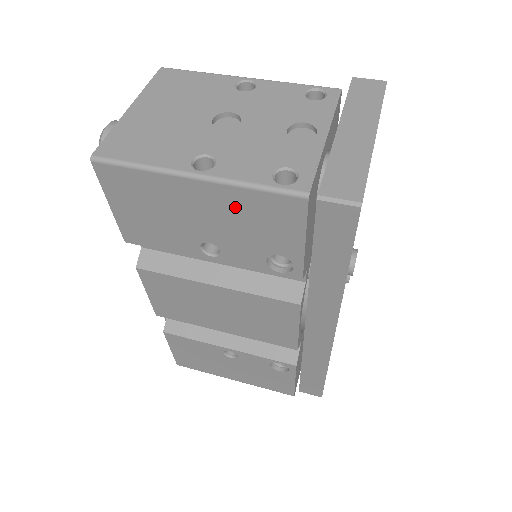
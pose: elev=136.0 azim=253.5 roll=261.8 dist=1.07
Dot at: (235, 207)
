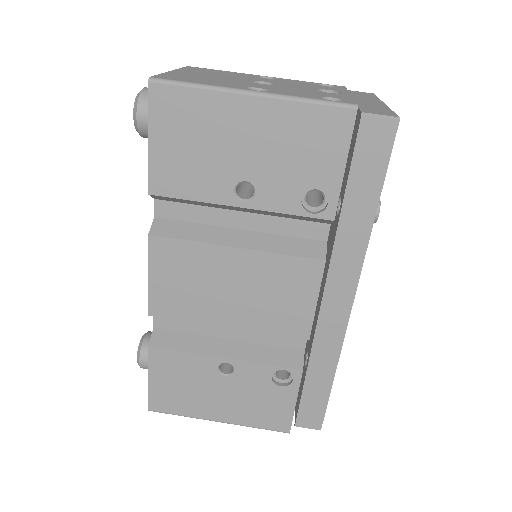
Dot at: (285, 127)
